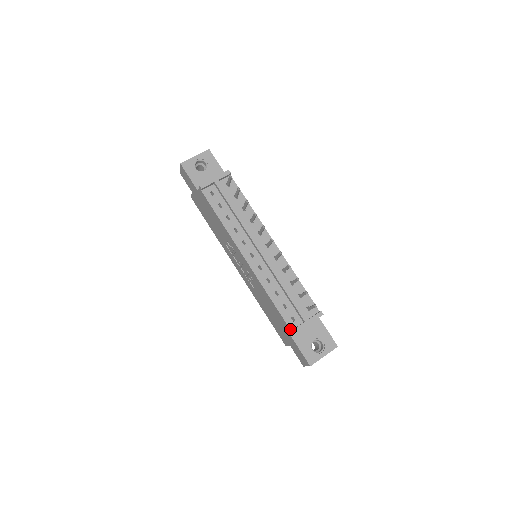
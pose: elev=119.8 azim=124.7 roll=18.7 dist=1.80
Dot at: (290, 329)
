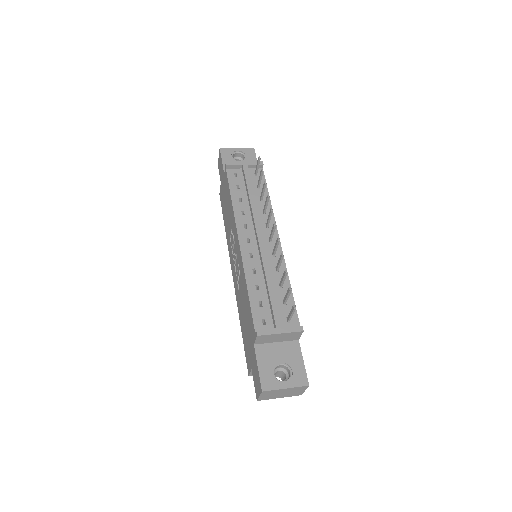
Dot at: (255, 330)
